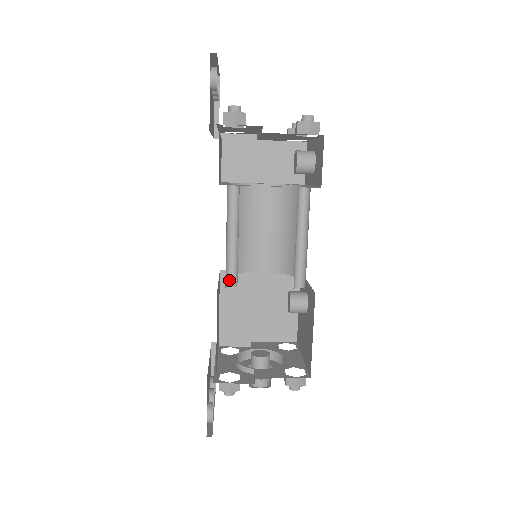
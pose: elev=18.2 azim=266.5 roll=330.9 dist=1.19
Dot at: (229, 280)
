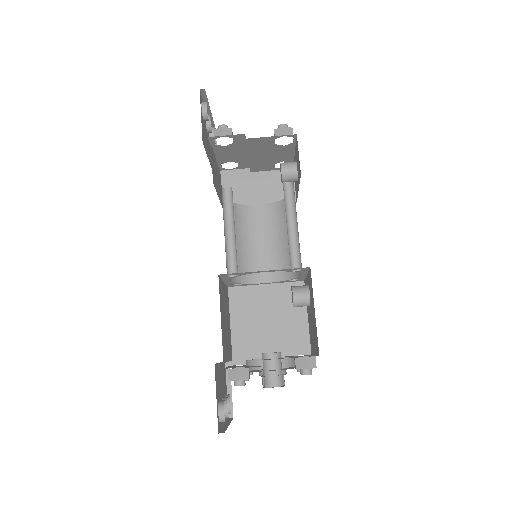
Dot at: (230, 271)
